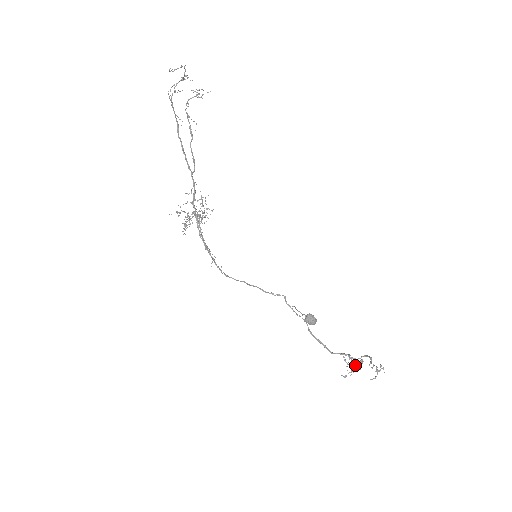
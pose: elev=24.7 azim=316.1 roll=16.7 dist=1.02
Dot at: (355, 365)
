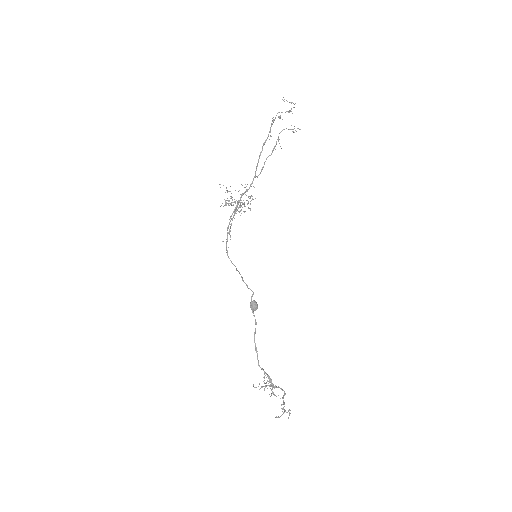
Dot at: (268, 385)
